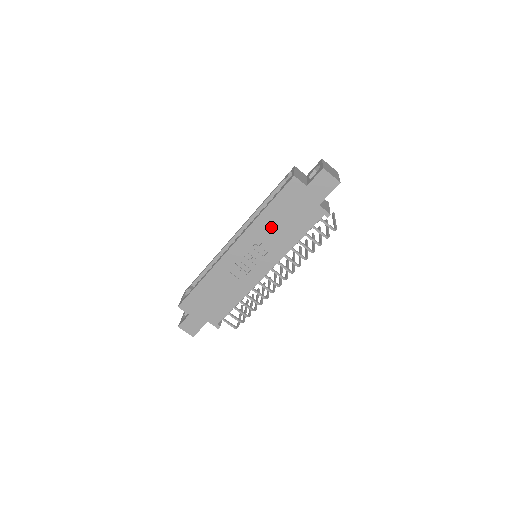
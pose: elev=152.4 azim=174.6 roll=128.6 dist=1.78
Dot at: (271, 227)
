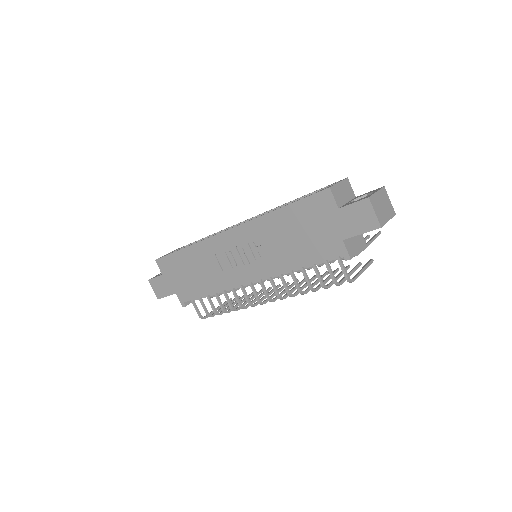
Dot at: (278, 233)
